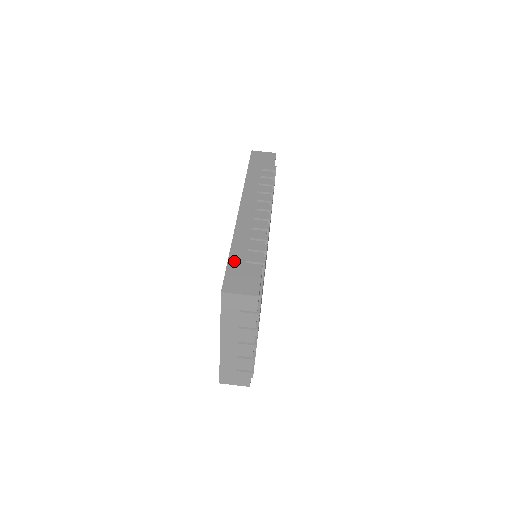
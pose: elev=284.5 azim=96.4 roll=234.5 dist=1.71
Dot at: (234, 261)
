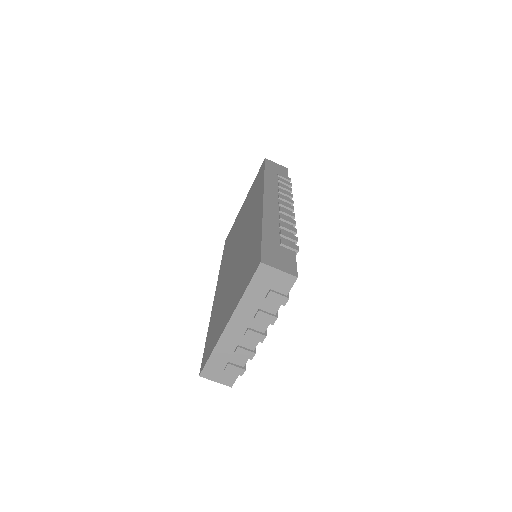
Dot at: (268, 240)
